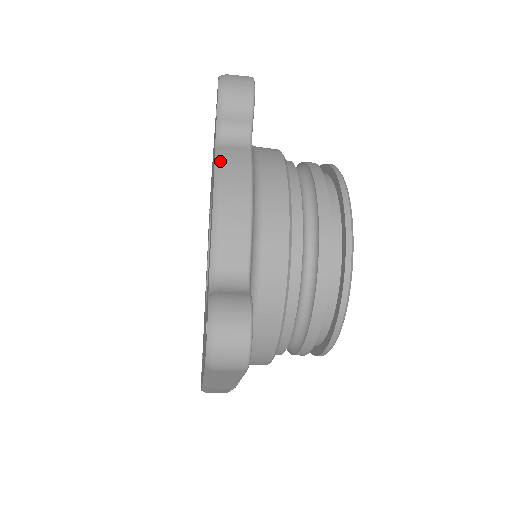
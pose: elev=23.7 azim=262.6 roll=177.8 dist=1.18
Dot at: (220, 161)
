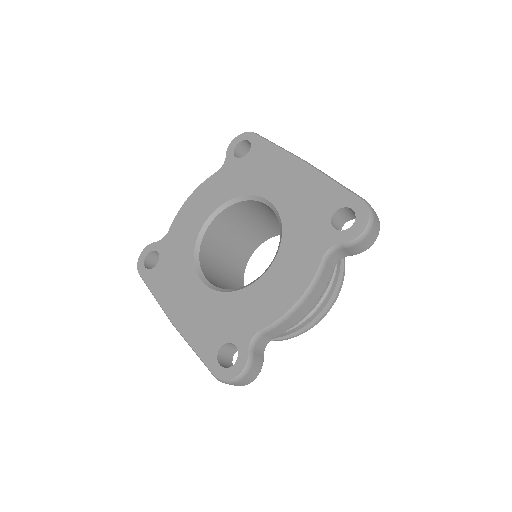
Dot at: (318, 277)
